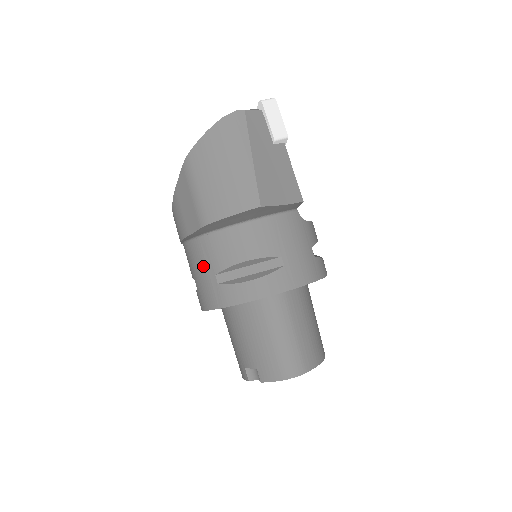
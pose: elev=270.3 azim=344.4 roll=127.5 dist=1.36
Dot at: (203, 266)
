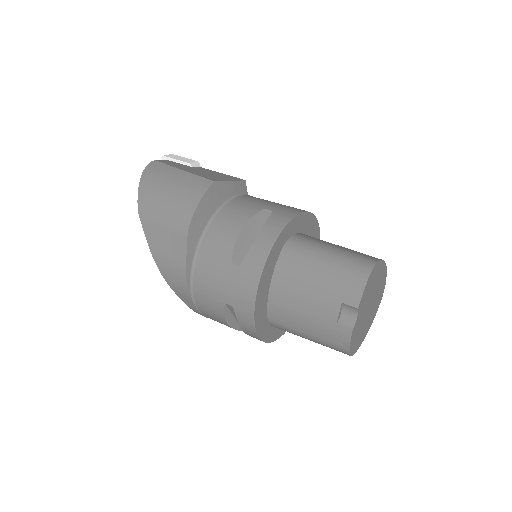
Dot at: (218, 273)
